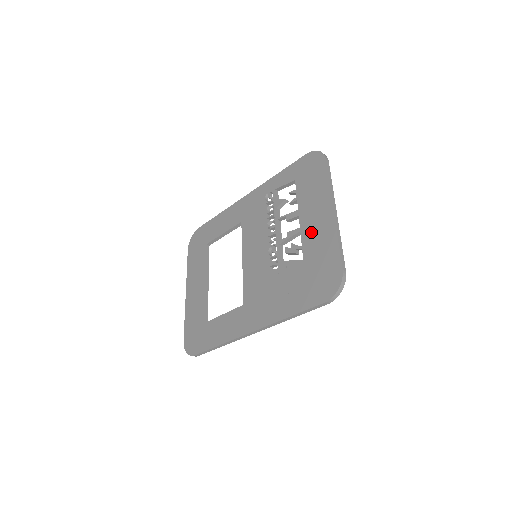
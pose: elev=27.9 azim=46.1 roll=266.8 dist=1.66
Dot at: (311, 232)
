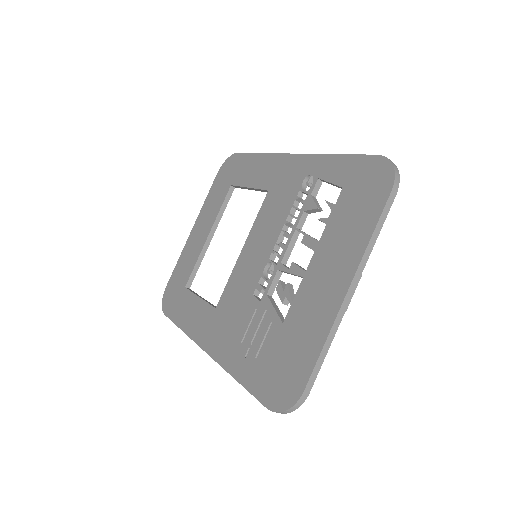
Dot at: (310, 293)
